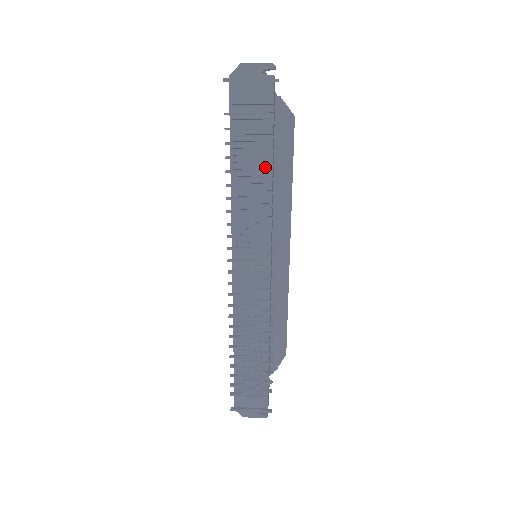
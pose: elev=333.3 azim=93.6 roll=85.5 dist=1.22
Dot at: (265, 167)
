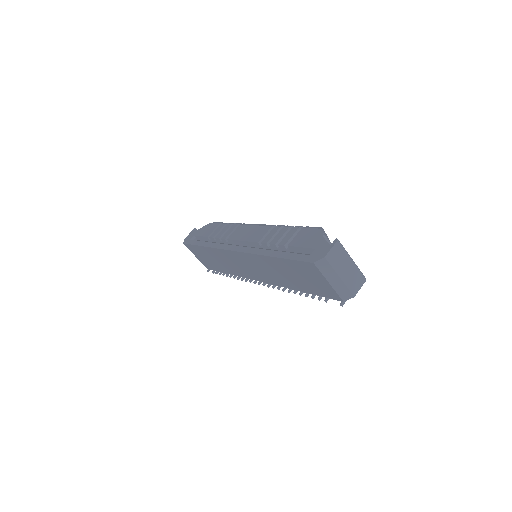
Dot at: occluded
